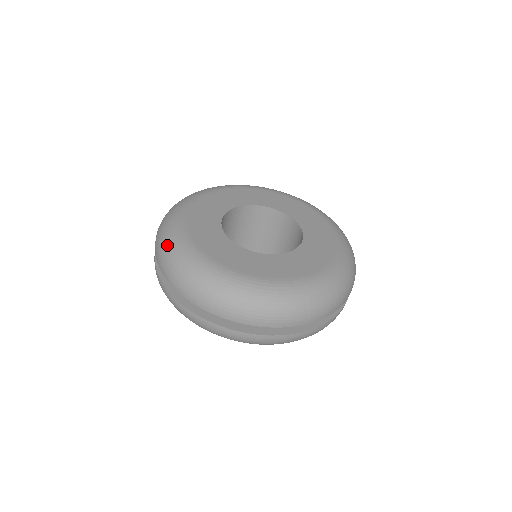
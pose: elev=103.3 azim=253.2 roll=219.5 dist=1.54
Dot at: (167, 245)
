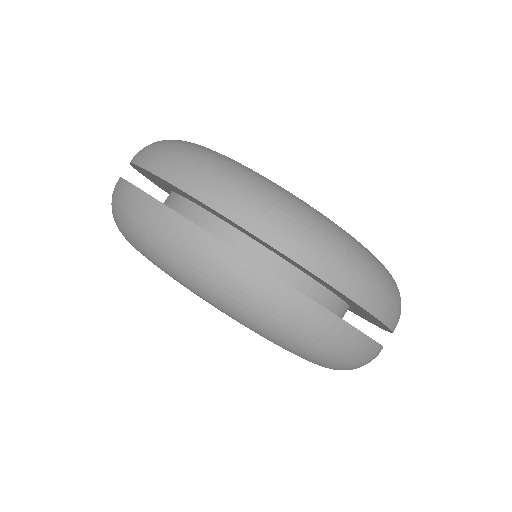
Dot at: occluded
